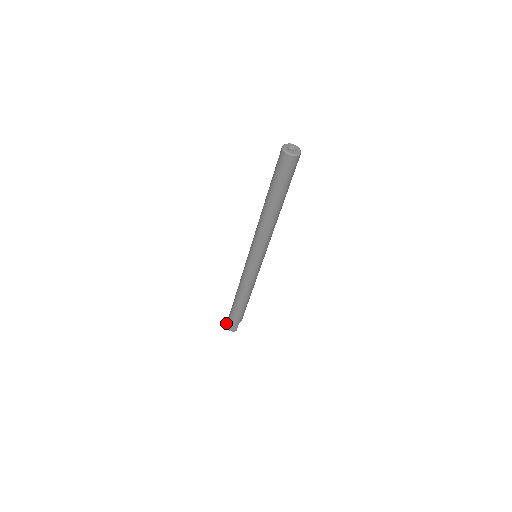
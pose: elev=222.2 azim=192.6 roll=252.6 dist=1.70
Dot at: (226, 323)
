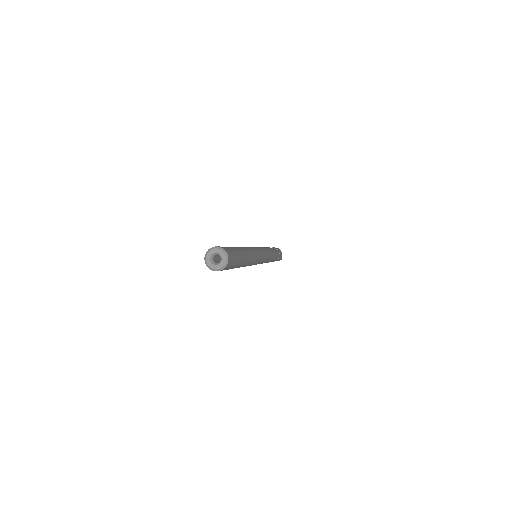
Dot at: occluded
